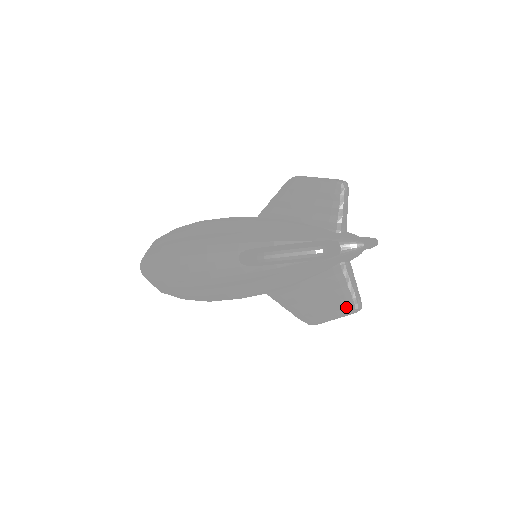
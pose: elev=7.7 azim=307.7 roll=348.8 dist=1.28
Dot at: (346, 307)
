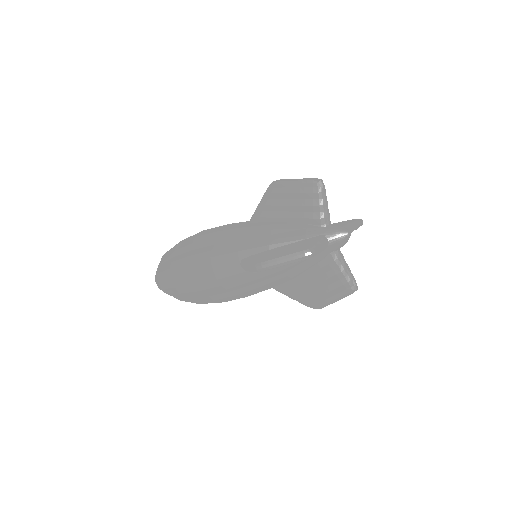
Dot at: (344, 290)
